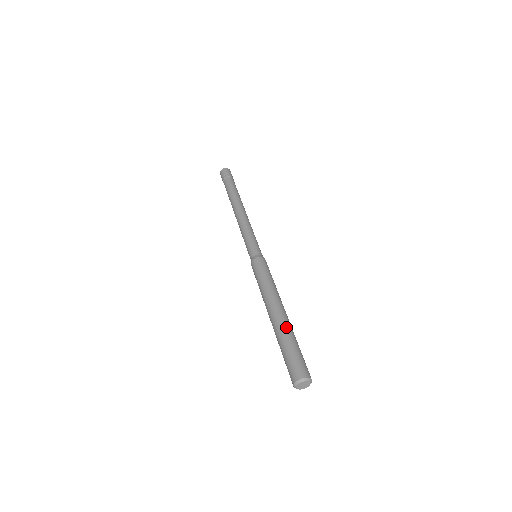
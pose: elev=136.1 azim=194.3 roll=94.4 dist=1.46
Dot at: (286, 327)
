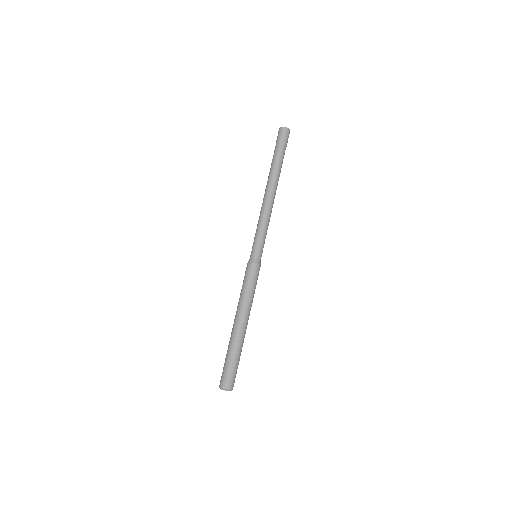
Dot at: (242, 344)
